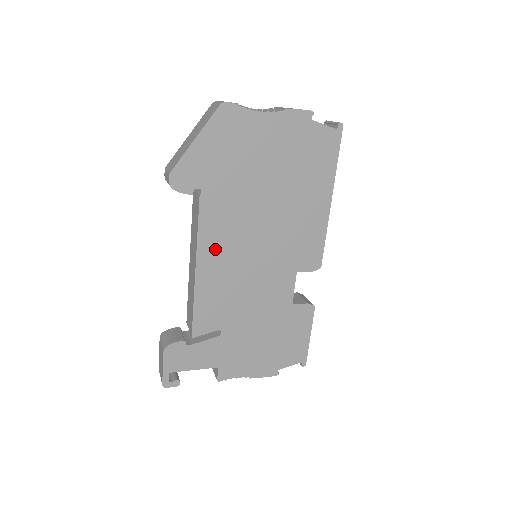
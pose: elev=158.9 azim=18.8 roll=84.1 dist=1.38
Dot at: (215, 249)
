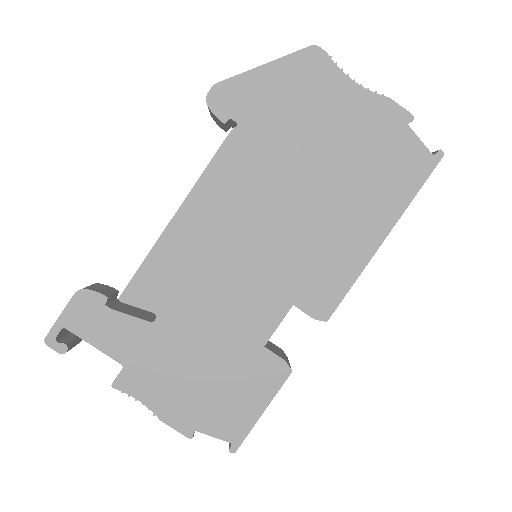
Dot at: (212, 205)
